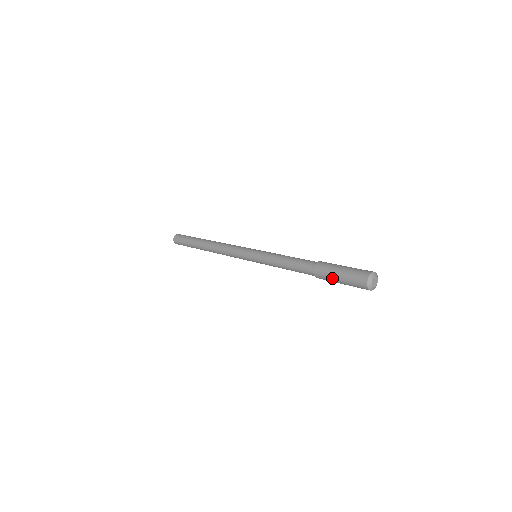
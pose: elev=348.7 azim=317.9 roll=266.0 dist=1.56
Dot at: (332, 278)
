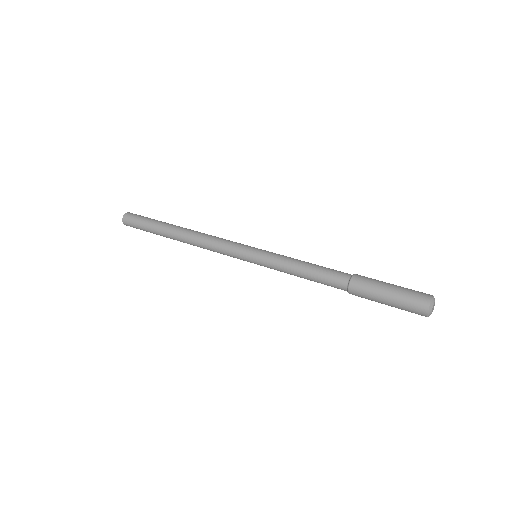
Dot at: (377, 294)
